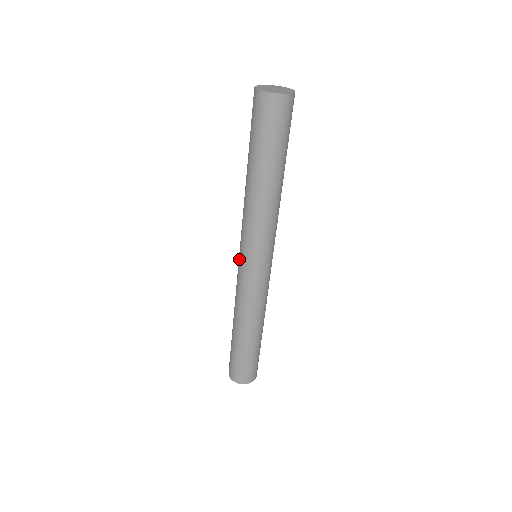
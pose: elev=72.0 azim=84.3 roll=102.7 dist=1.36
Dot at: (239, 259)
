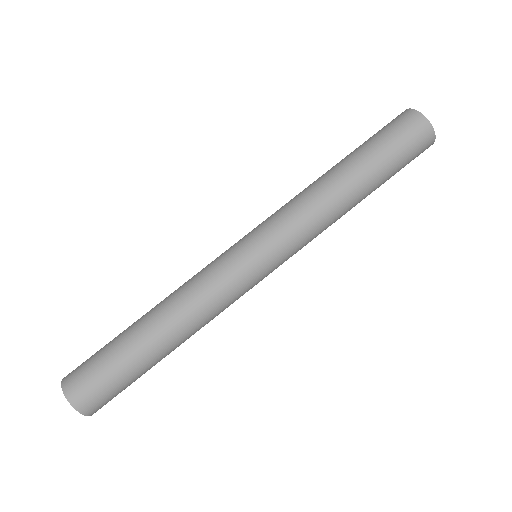
Dot at: (239, 240)
